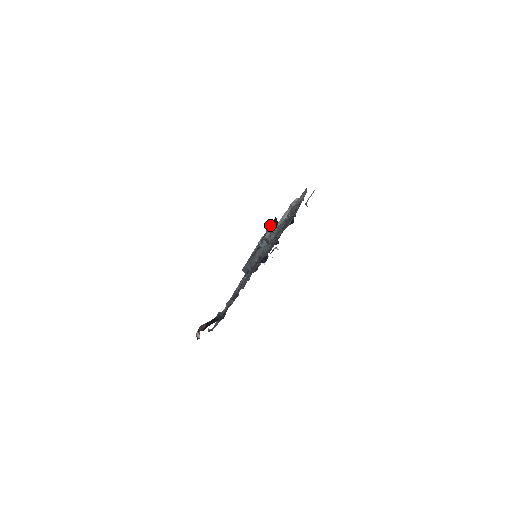
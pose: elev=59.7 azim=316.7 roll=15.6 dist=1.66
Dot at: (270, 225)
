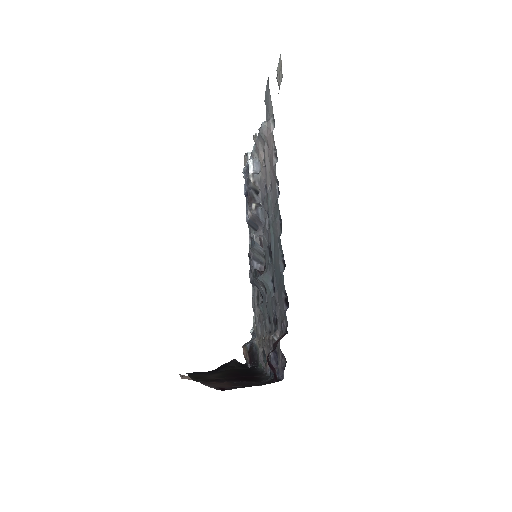
Dot at: (246, 164)
